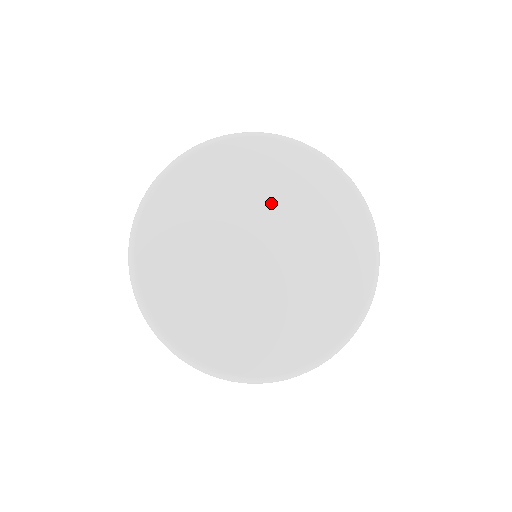
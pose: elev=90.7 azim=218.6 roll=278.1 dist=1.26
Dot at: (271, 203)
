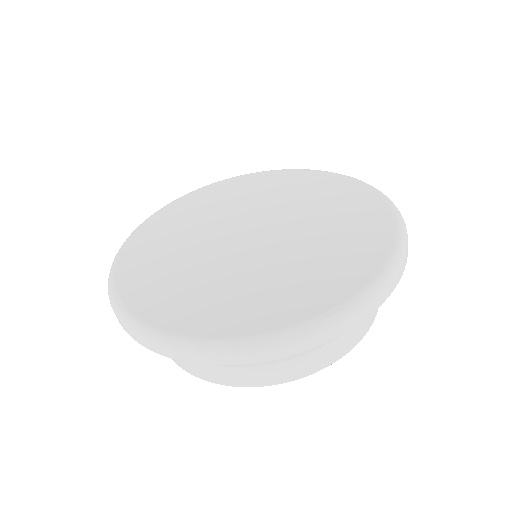
Dot at: (290, 205)
